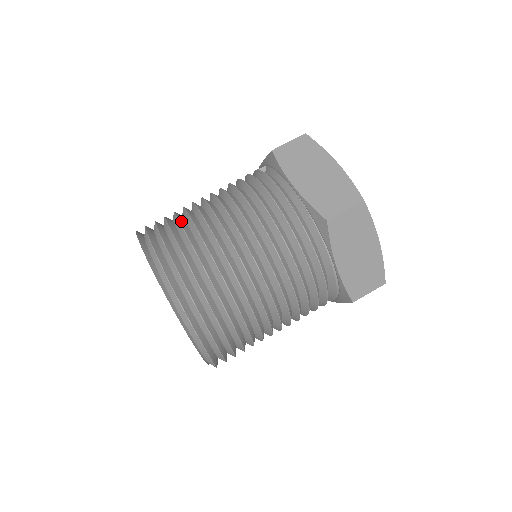
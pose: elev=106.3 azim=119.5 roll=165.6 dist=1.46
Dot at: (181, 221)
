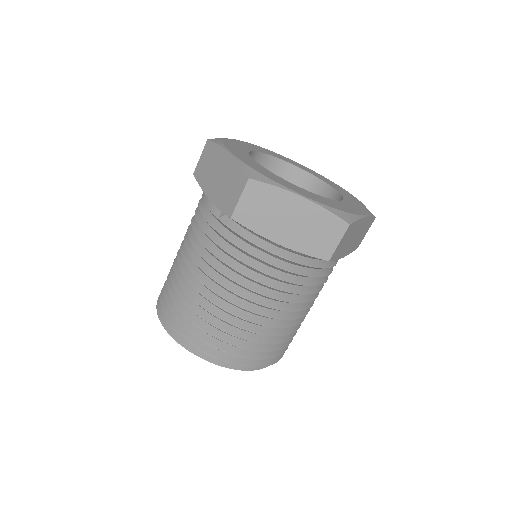
Dot at: (203, 316)
